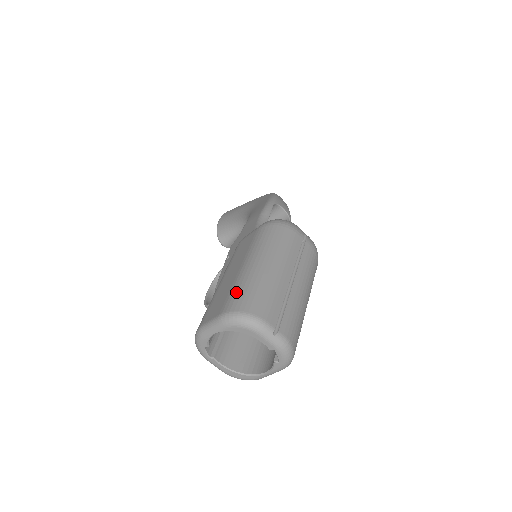
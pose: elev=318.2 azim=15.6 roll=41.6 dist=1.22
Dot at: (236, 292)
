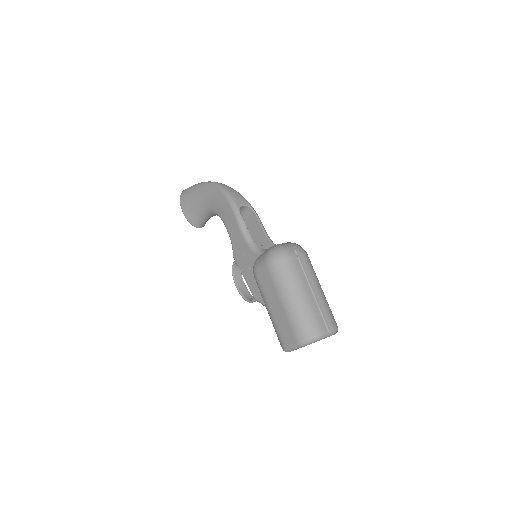
Dot at: (295, 326)
